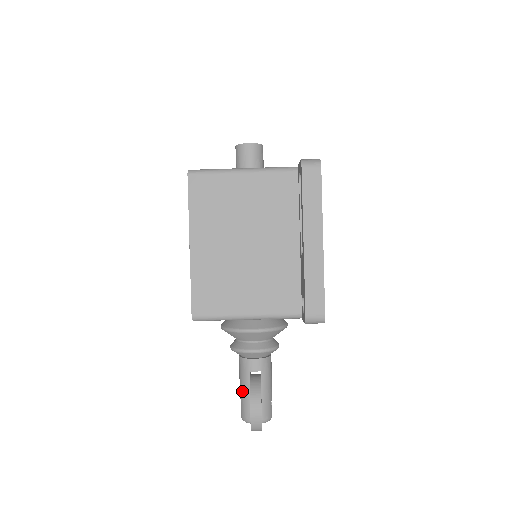
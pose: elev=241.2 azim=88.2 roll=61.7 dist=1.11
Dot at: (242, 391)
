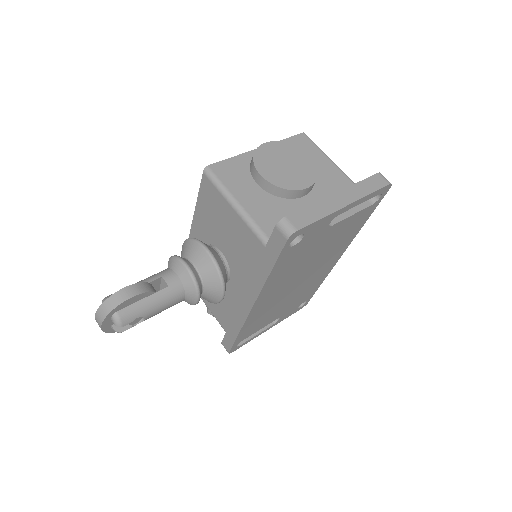
Dot at: occluded
